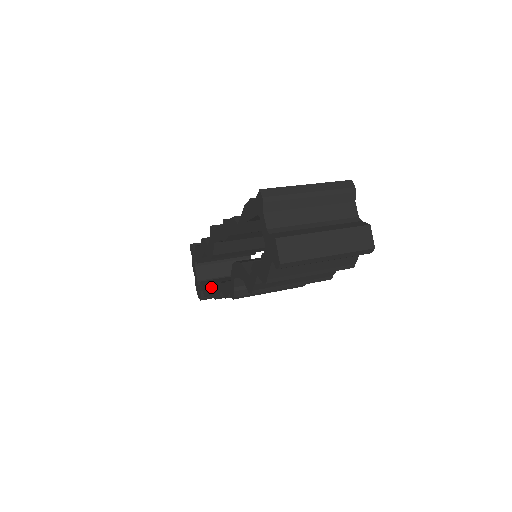
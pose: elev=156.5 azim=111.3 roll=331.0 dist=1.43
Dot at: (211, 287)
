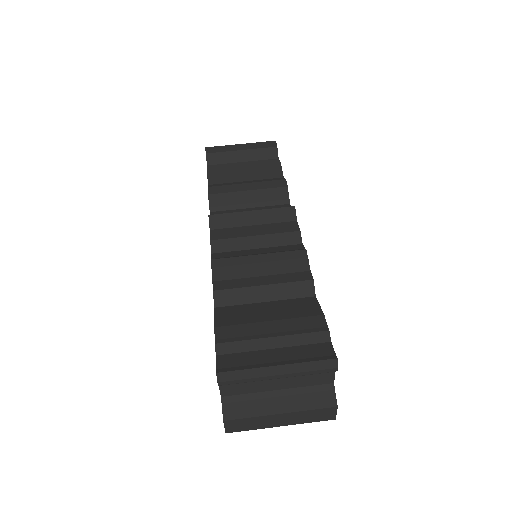
Dot at: occluded
